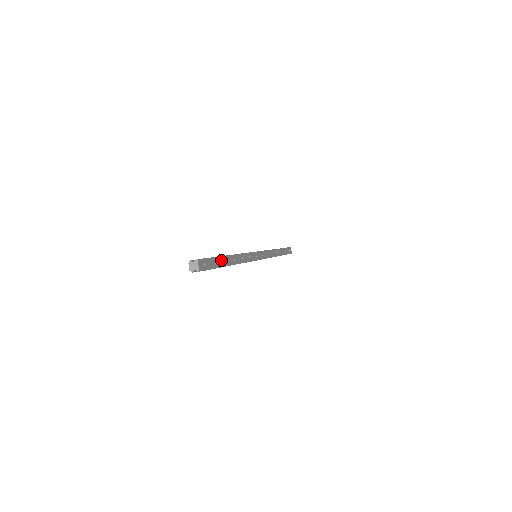
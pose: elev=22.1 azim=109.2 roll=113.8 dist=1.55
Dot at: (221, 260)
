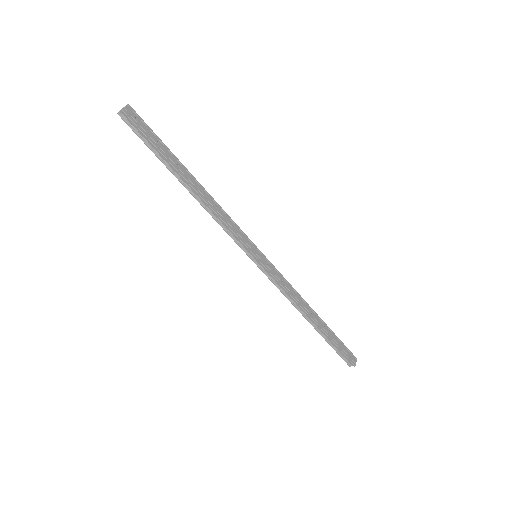
Dot at: (171, 155)
